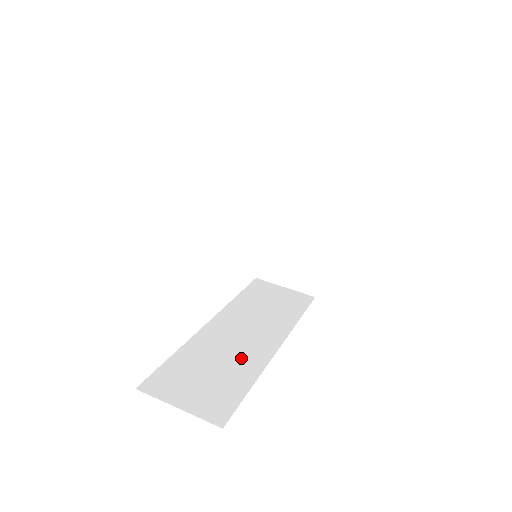
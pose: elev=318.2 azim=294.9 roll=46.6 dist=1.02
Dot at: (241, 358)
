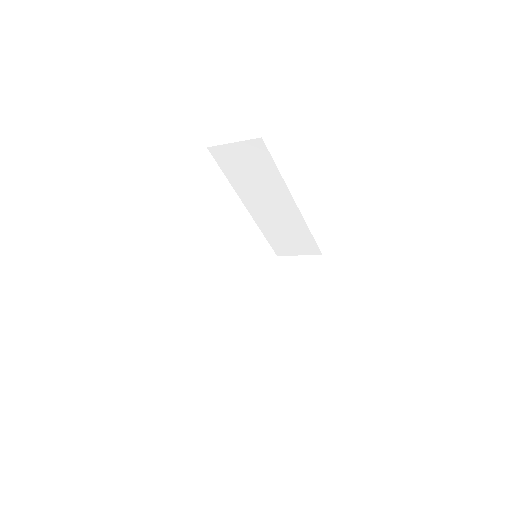
Dot at: occluded
